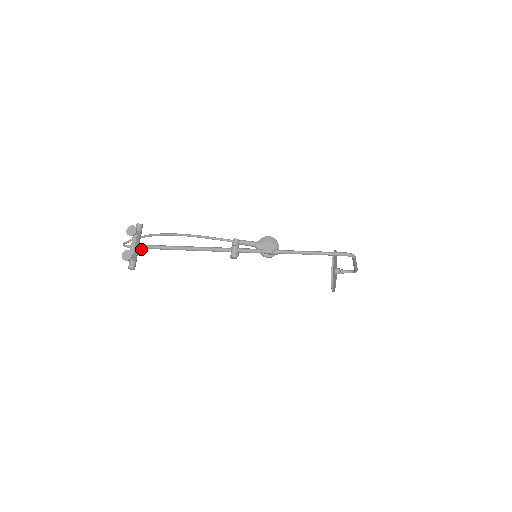
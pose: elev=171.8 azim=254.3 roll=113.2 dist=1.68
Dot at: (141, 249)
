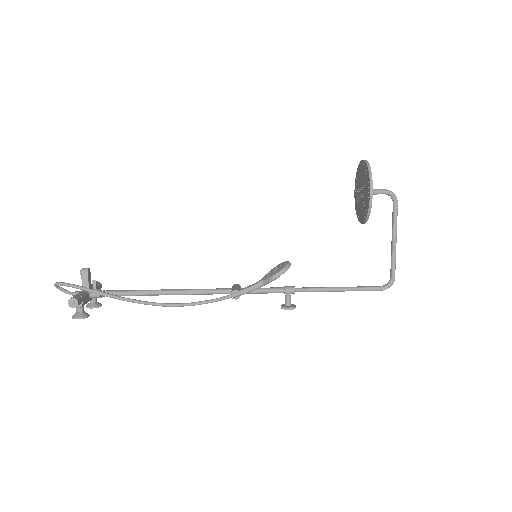
Dot at: occluded
